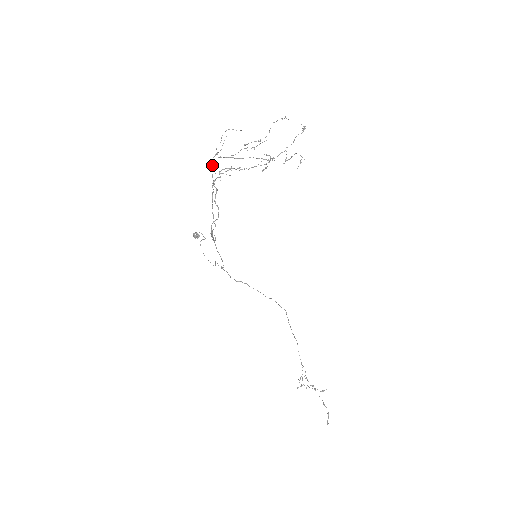
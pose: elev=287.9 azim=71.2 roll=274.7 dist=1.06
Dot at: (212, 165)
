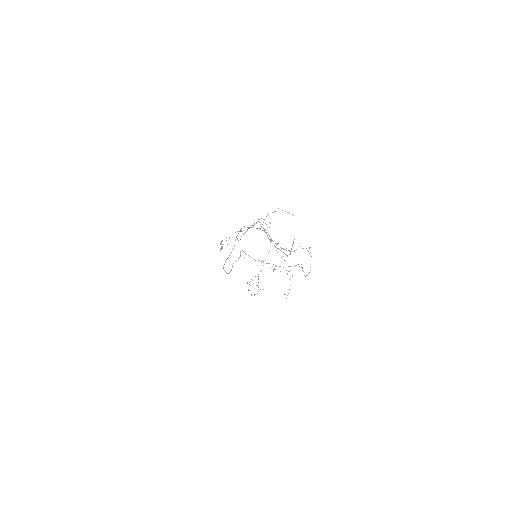
Dot at: occluded
